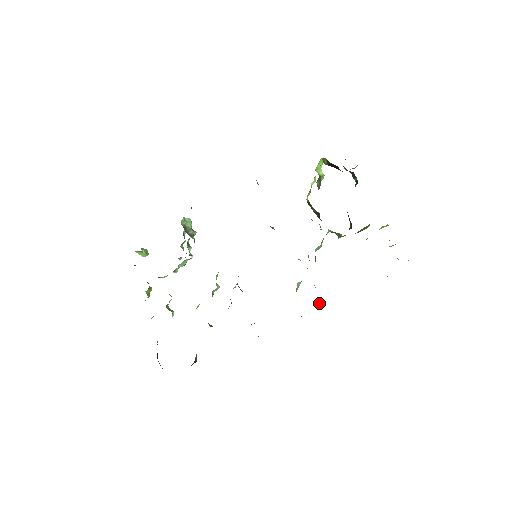
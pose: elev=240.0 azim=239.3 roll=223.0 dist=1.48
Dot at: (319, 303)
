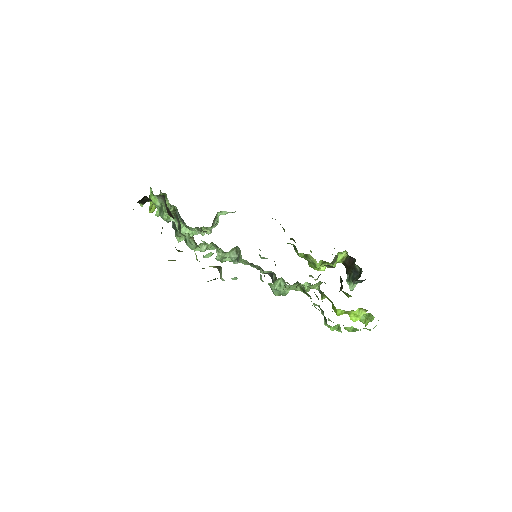
Dot at: (296, 287)
